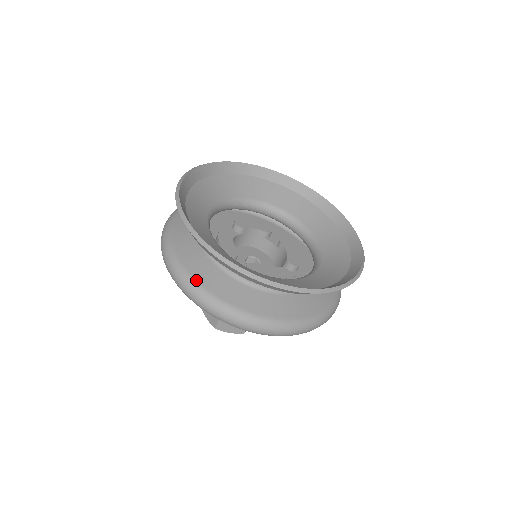
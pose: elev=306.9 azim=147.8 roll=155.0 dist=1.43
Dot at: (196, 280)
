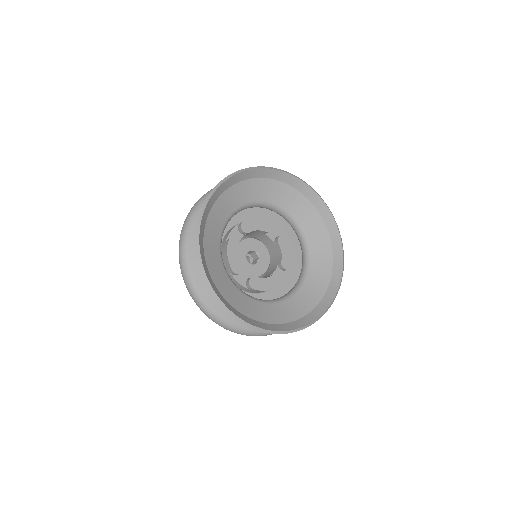
Dot at: (211, 306)
